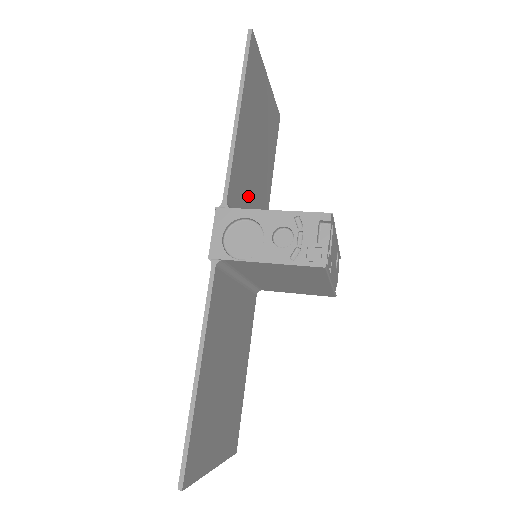
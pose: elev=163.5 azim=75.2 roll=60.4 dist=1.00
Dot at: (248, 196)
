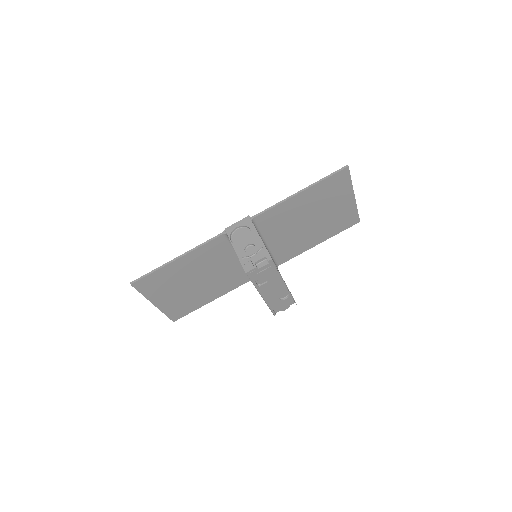
Dot at: (280, 231)
